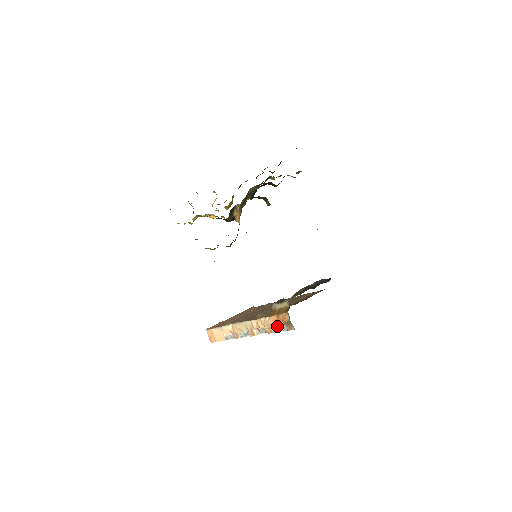
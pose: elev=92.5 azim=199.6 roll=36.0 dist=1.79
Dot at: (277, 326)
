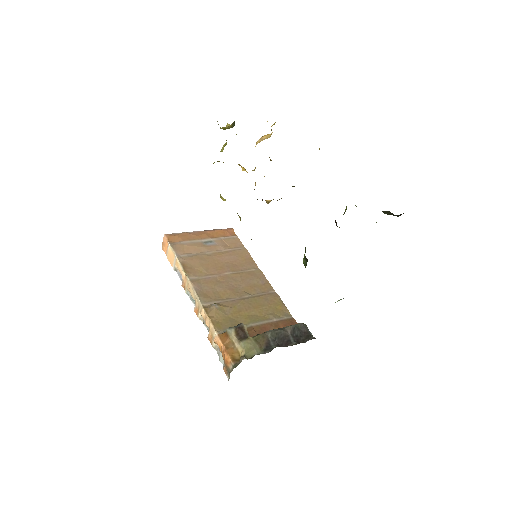
Dot at: (219, 348)
